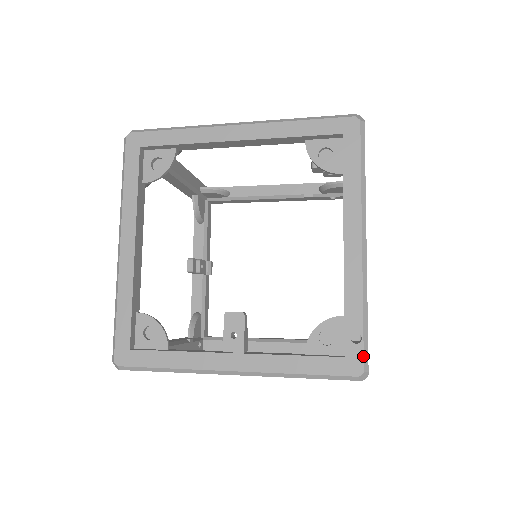
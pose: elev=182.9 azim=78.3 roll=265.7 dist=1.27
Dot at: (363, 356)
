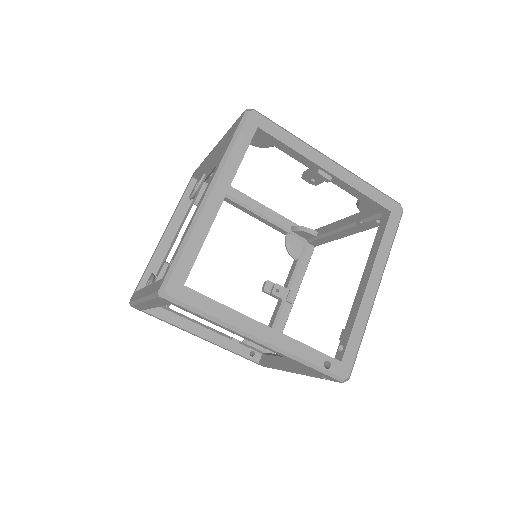
Dot at: occluded
